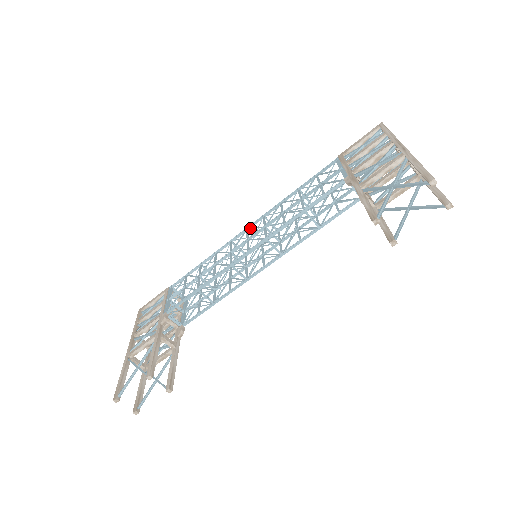
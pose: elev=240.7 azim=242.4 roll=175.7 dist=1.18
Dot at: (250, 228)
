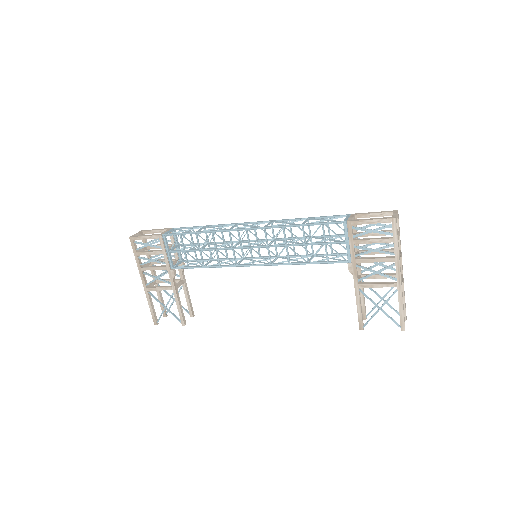
Dot at: (250, 232)
